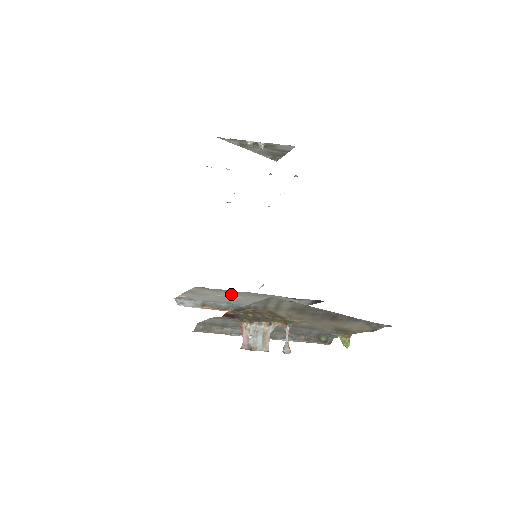
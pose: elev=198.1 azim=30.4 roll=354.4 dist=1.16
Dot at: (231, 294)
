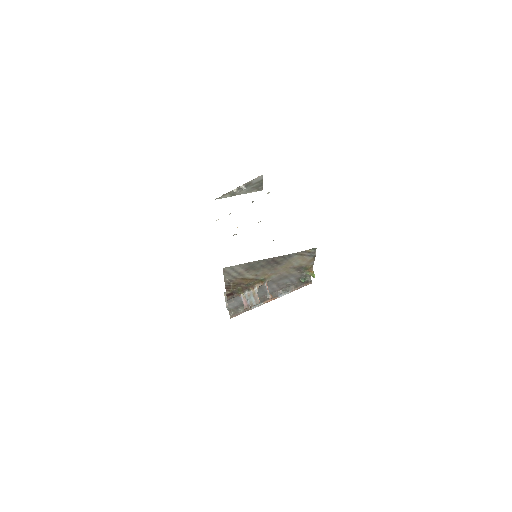
Dot at: occluded
